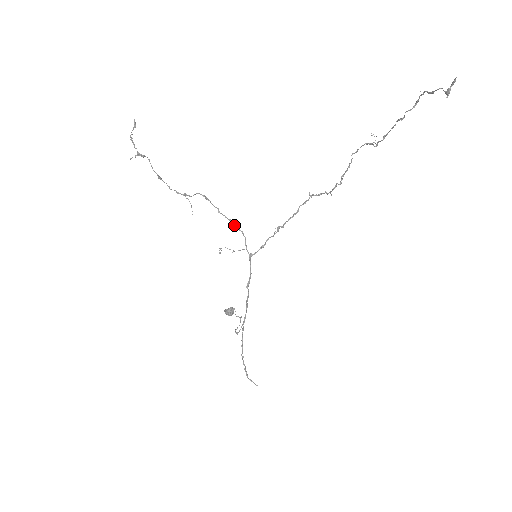
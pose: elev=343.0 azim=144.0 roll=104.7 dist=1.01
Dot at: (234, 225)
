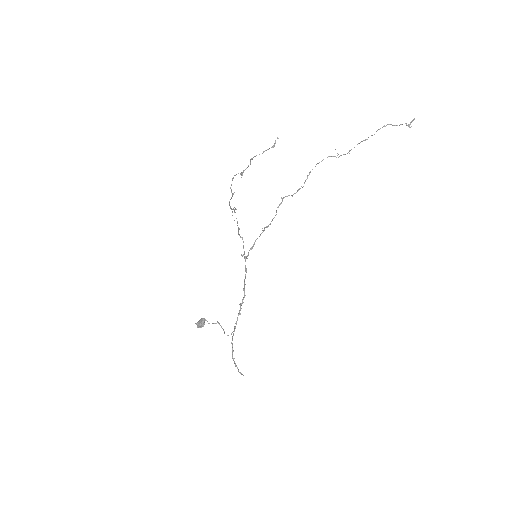
Dot at: occluded
